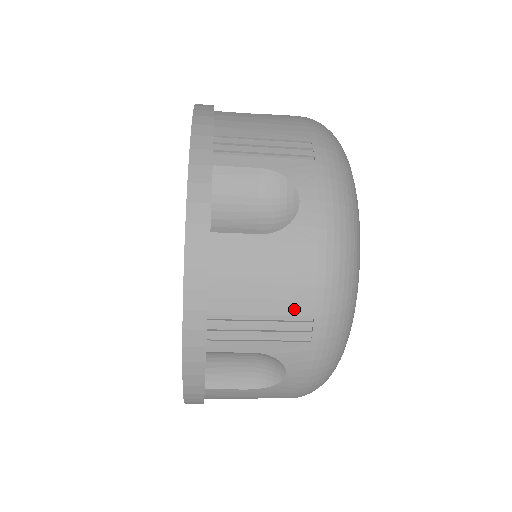
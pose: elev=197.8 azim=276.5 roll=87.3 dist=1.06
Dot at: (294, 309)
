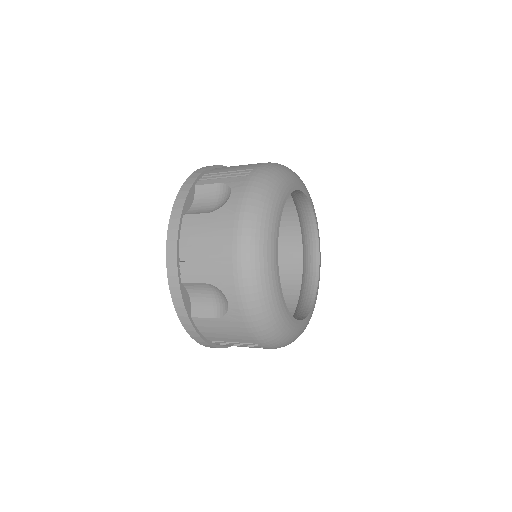
Dot at: (246, 341)
